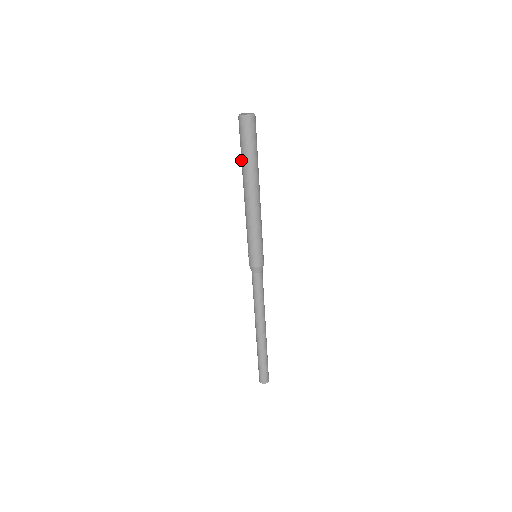
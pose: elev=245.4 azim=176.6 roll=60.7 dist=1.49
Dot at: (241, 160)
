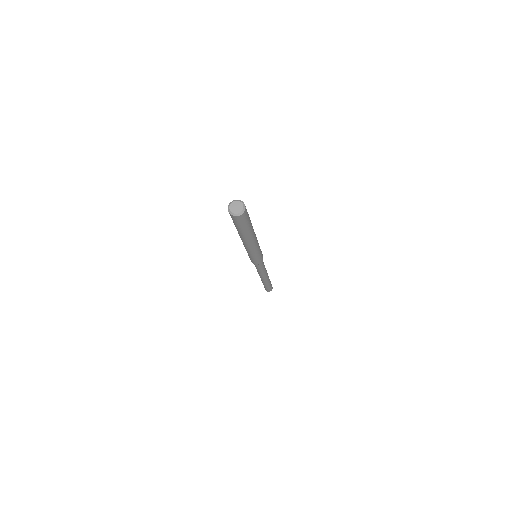
Dot at: occluded
